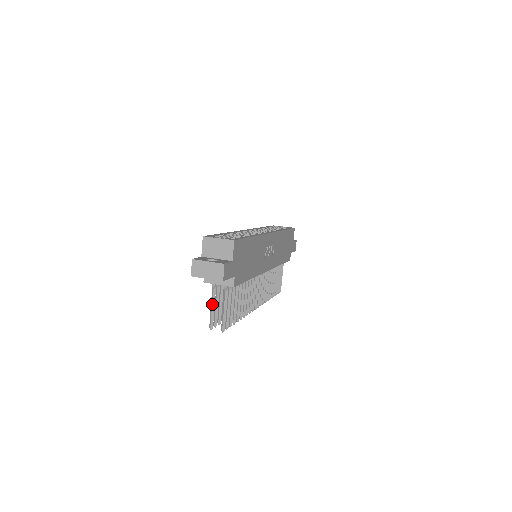
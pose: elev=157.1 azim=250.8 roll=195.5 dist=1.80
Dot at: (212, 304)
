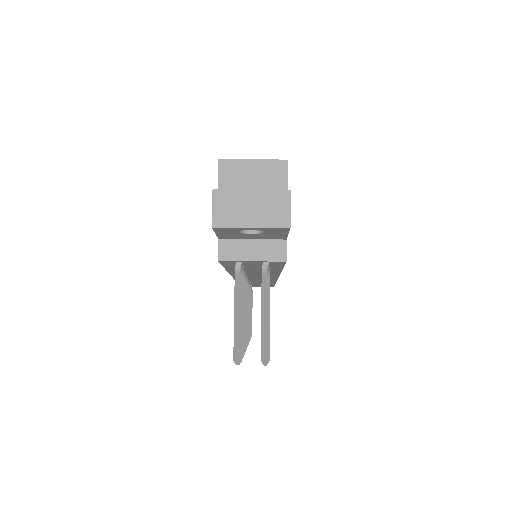
Dot at: (238, 306)
